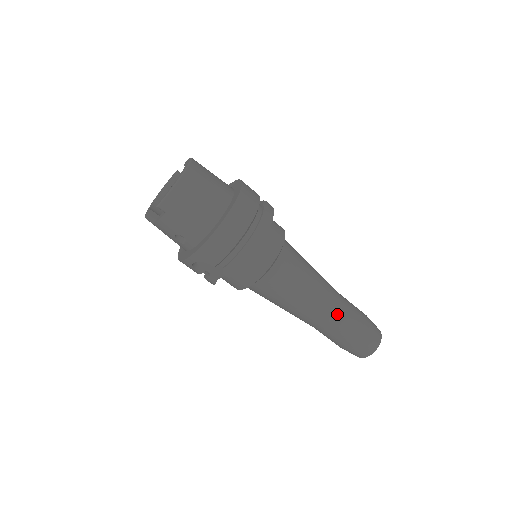
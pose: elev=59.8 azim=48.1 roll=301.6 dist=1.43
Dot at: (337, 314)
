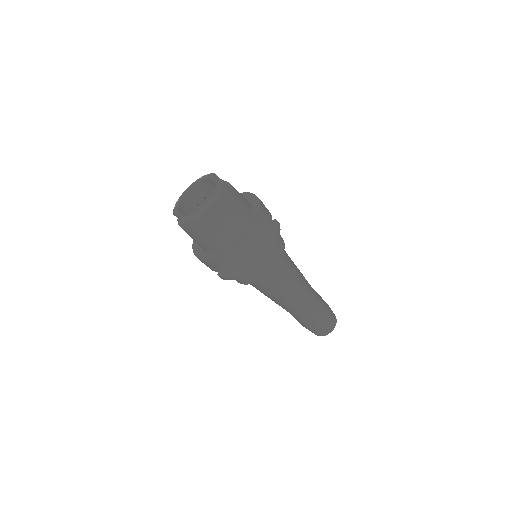
Dot at: (302, 312)
